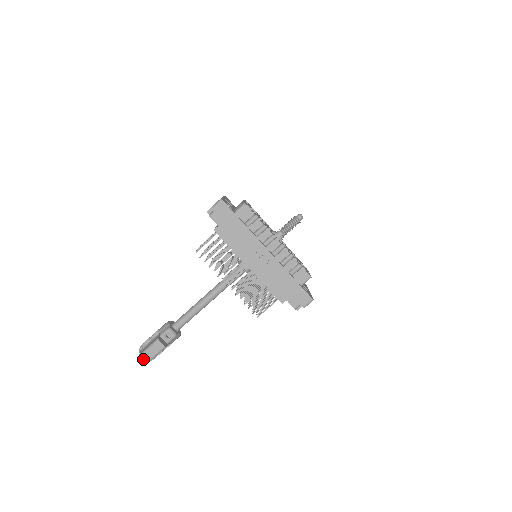
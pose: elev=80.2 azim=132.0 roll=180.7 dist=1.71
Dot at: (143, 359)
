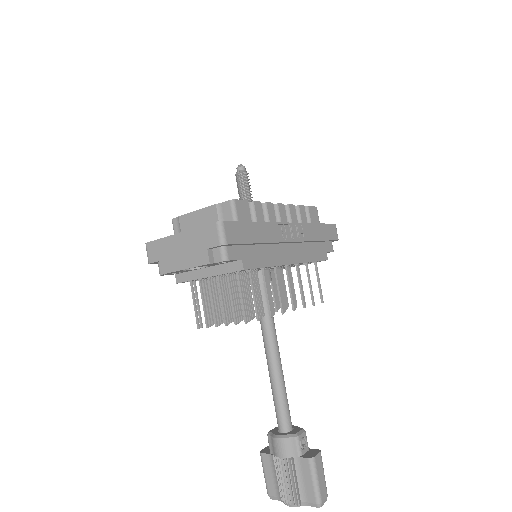
Dot at: (324, 498)
